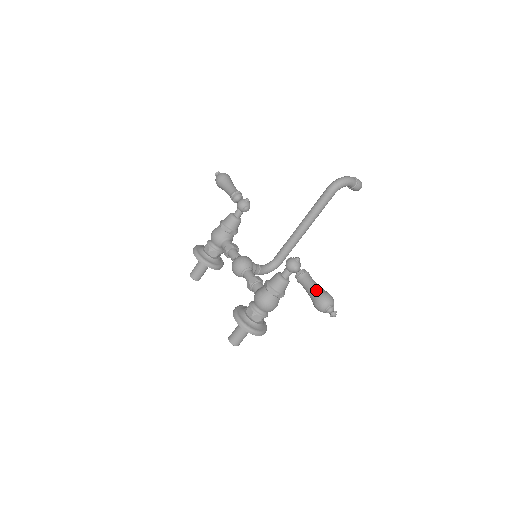
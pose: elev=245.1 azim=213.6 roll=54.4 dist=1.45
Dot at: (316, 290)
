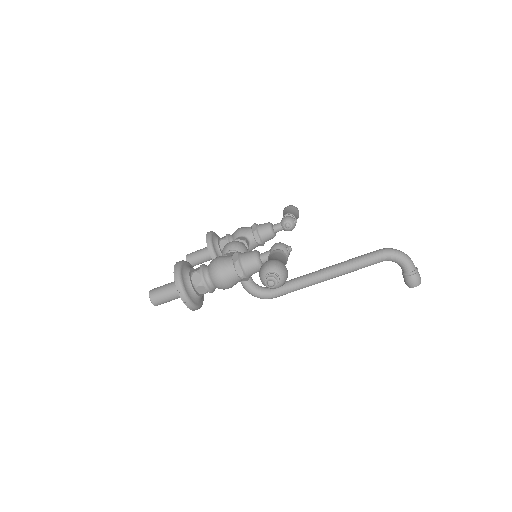
Dot at: (278, 258)
